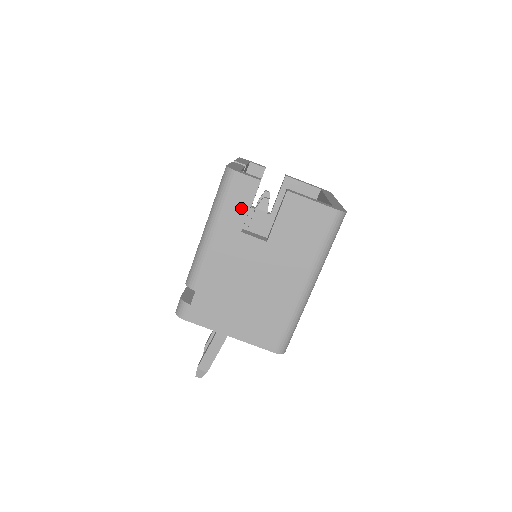
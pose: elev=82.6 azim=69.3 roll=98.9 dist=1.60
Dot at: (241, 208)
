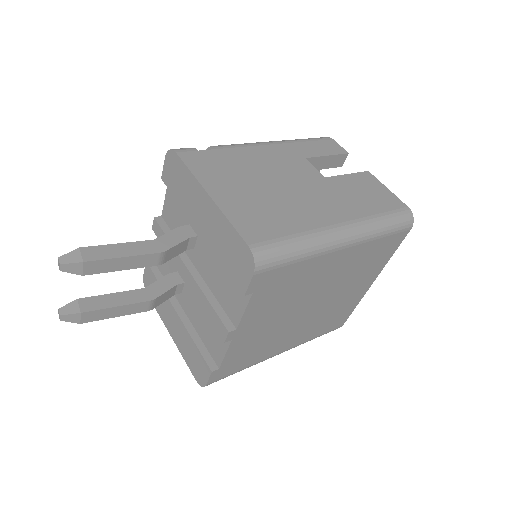
Dot at: (319, 151)
